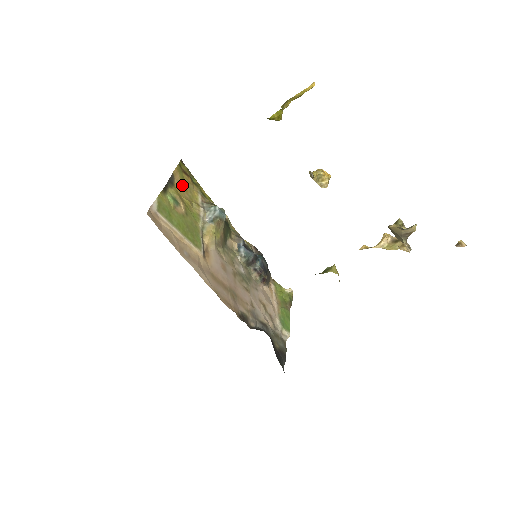
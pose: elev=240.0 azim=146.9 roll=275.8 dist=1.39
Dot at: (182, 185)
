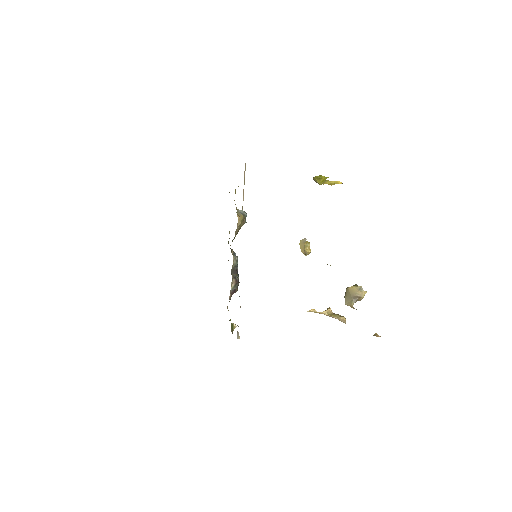
Dot at: occluded
